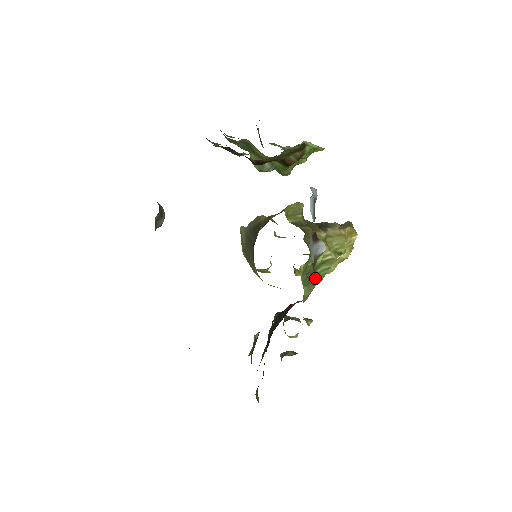
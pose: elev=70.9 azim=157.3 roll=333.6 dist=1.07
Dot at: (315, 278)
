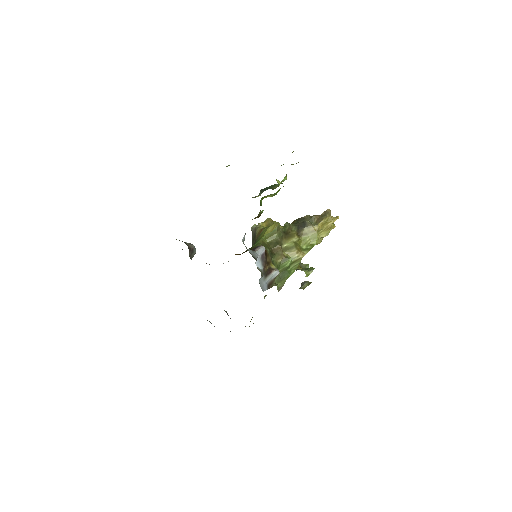
Dot at: (286, 275)
